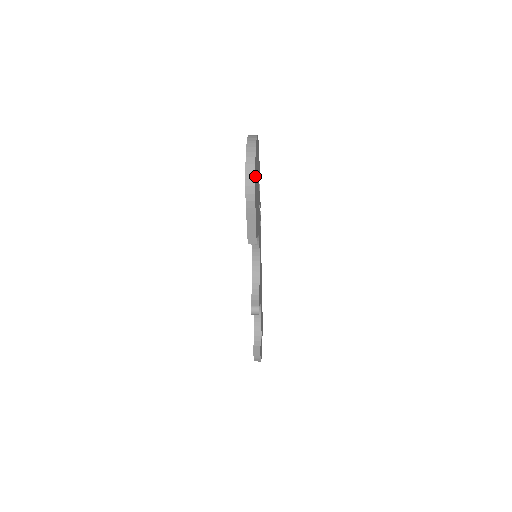
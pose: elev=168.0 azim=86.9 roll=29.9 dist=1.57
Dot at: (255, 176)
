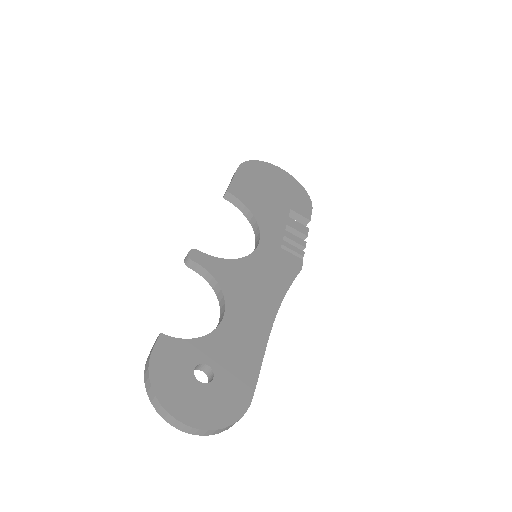
Dot at: (255, 164)
